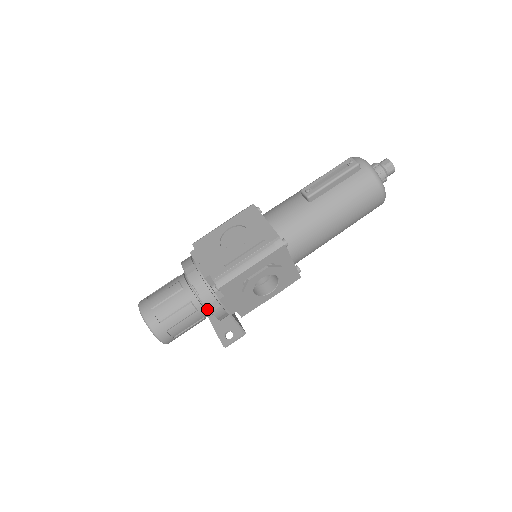
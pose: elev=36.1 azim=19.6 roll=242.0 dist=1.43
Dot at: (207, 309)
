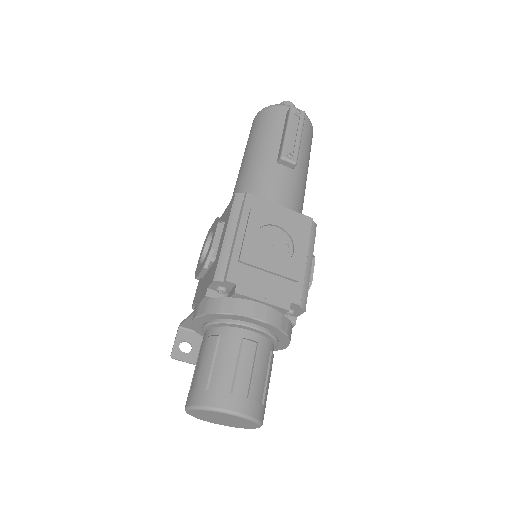
Dot at: (275, 347)
